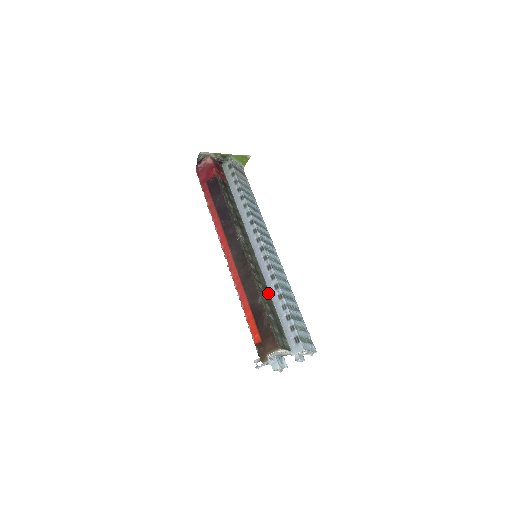
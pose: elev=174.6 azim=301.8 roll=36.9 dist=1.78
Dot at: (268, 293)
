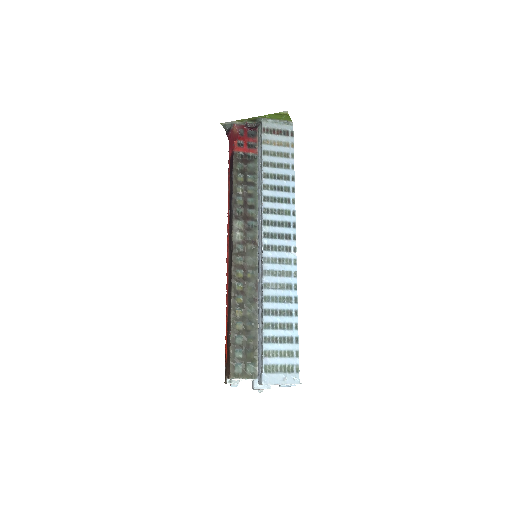
Dot at: (254, 305)
